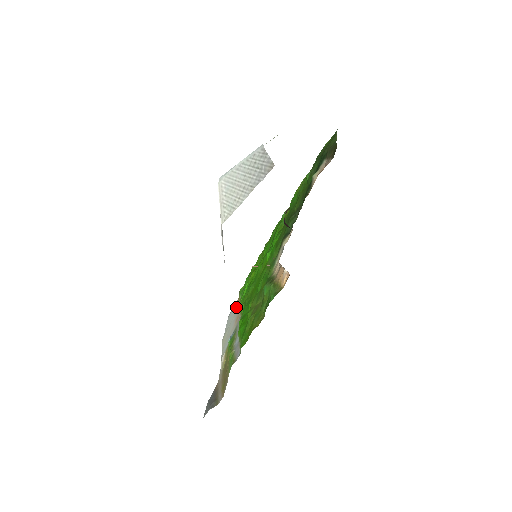
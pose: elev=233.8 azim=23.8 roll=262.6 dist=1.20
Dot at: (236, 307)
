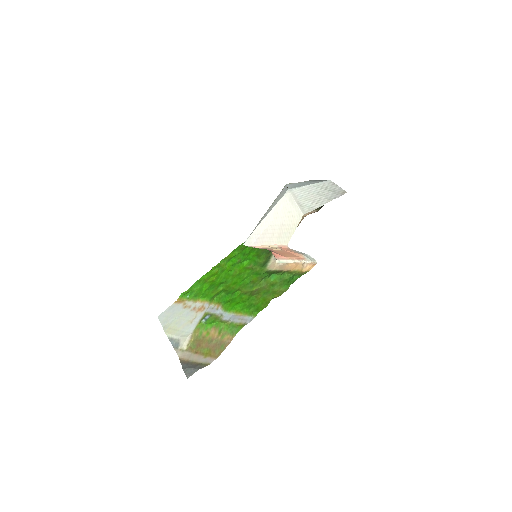
Dot at: (181, 305)
